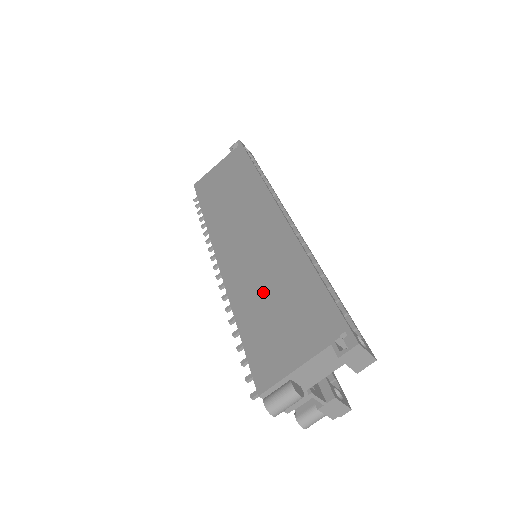
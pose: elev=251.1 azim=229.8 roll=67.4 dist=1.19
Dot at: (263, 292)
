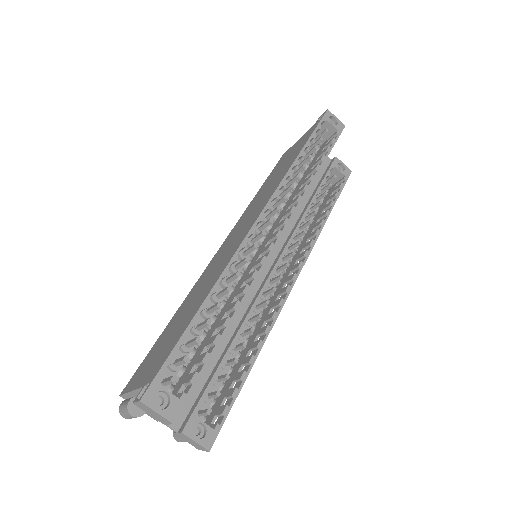
Dot at: (189, 303)
